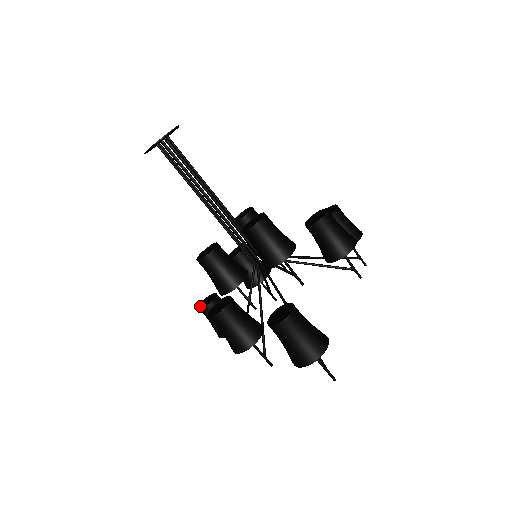
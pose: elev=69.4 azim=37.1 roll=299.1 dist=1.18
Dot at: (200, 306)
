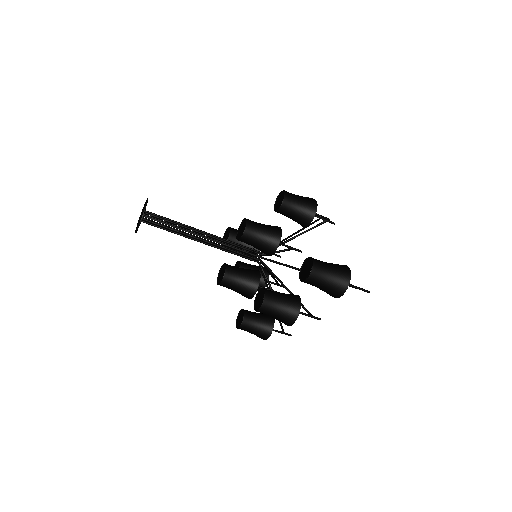
Dot at: (237, 326)
